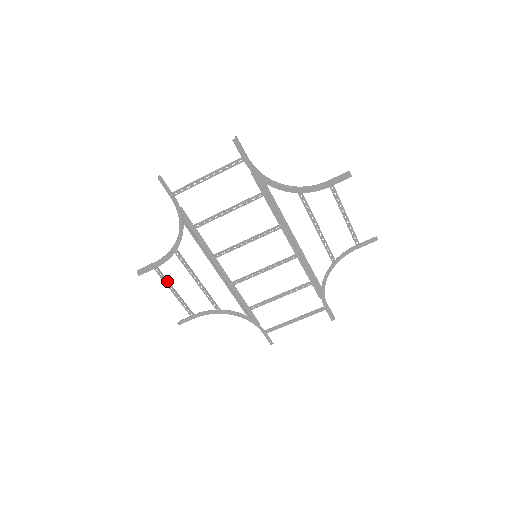
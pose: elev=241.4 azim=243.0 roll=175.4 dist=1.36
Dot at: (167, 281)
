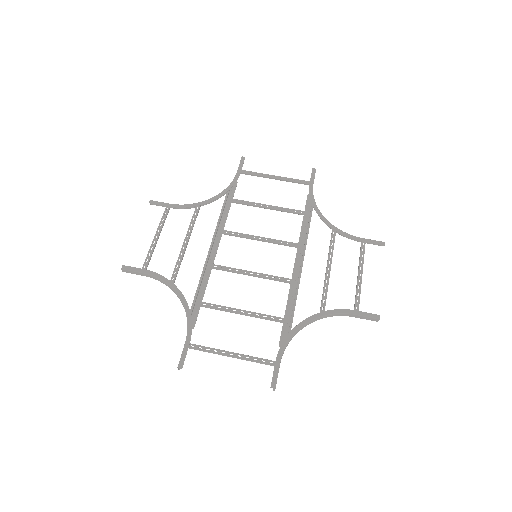
Dot at: (163, 223)
